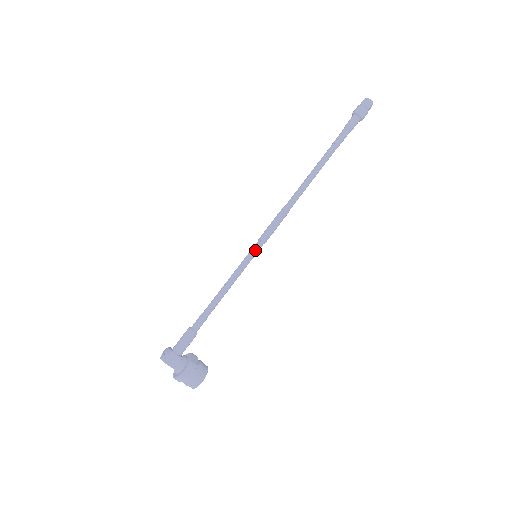
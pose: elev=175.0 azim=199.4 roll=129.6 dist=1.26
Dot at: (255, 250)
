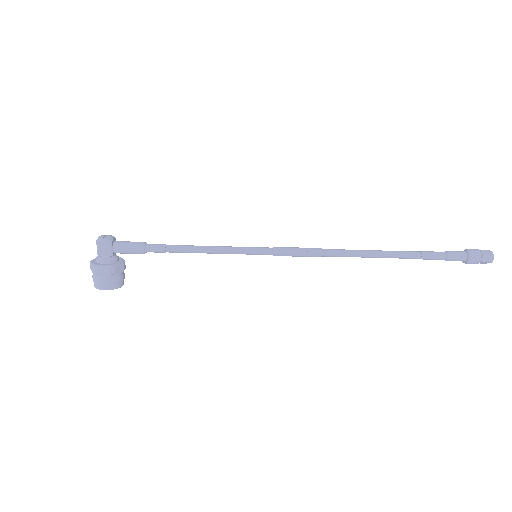
Dot at: (260, 251)
